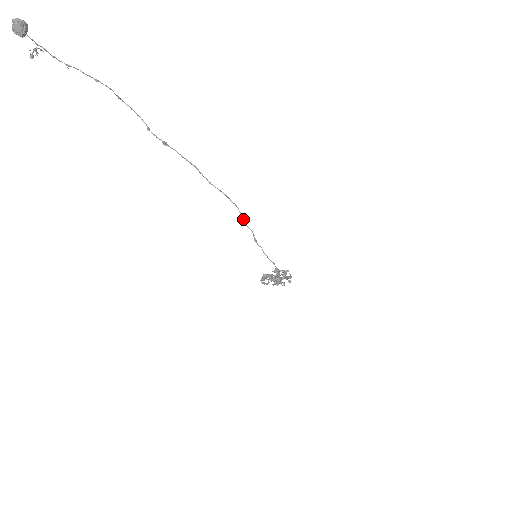
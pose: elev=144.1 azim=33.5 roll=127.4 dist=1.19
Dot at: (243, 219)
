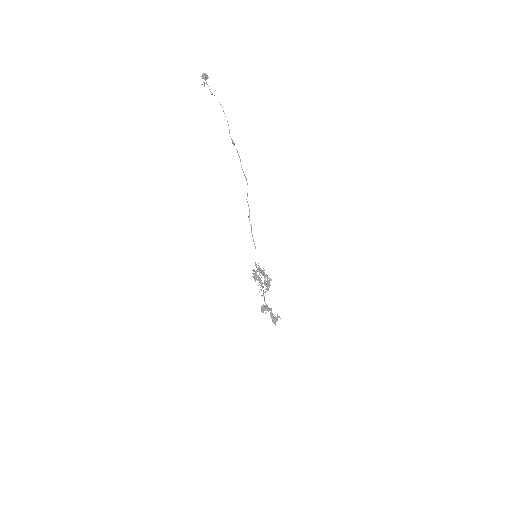
Dot at: (247, 196)
